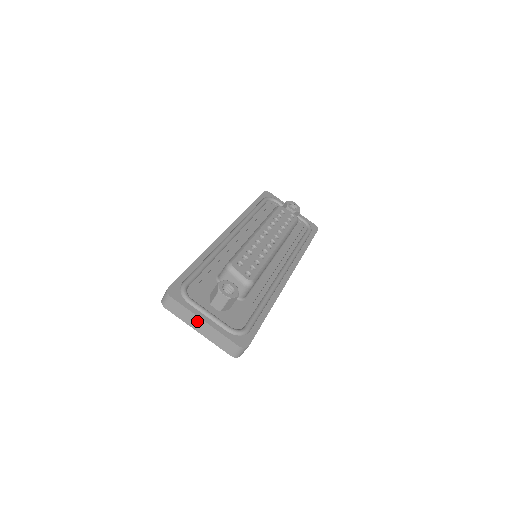
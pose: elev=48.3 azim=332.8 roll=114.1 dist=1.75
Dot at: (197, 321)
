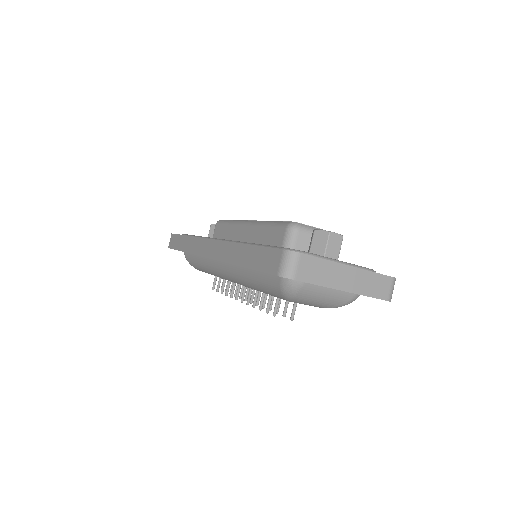
Dot at: (340, 272)
